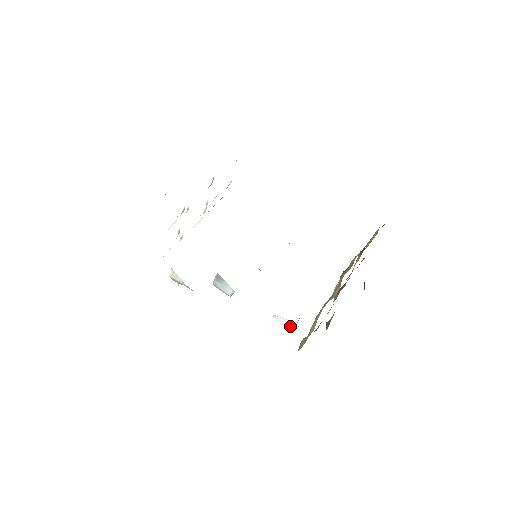
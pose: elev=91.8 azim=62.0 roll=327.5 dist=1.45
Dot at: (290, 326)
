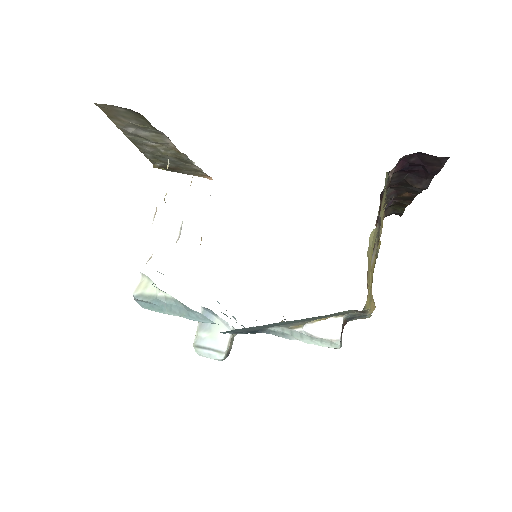
Dot at: (335, 332)
